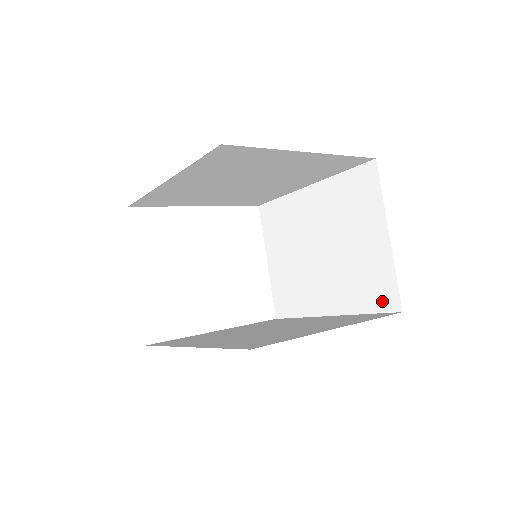
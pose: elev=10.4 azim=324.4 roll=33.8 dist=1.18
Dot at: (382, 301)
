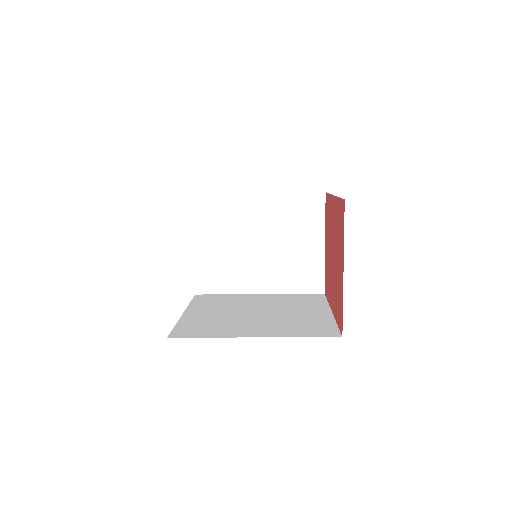
Dot at: (310, 286)
